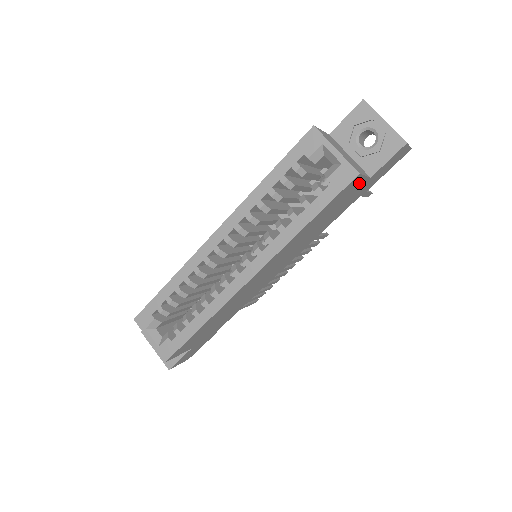
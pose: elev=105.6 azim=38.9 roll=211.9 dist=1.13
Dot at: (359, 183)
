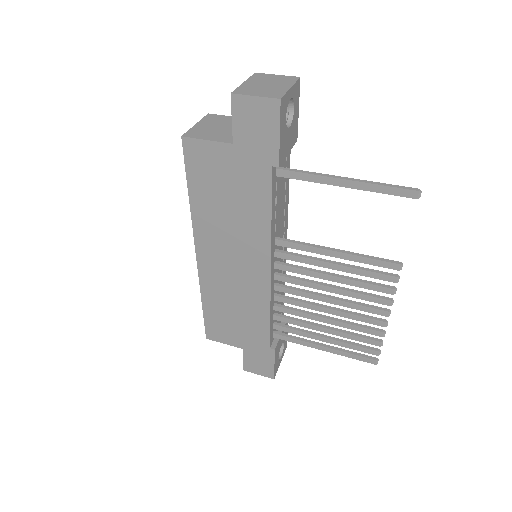
Dot at: (214, 150)
